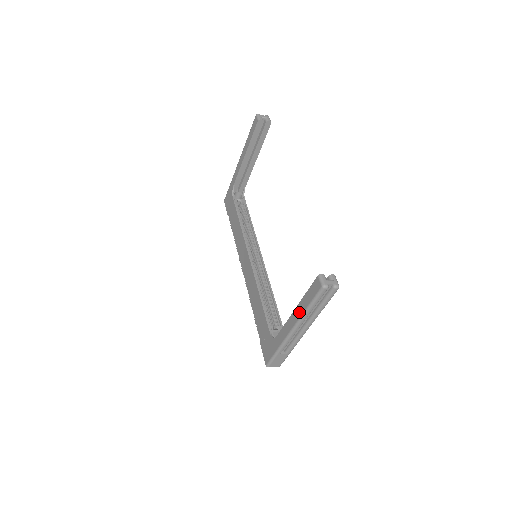
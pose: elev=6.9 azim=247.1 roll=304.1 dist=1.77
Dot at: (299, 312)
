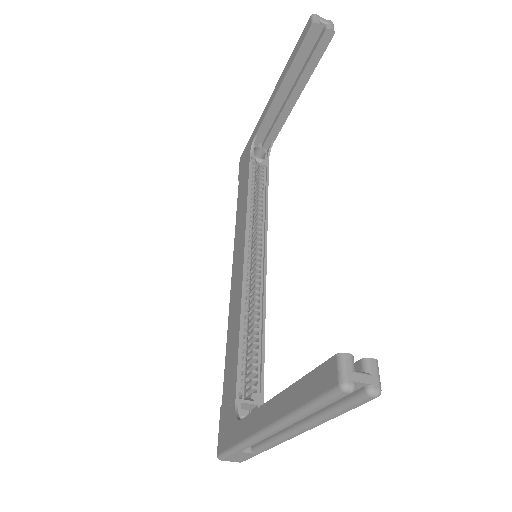
Dot at: (283, 406)
